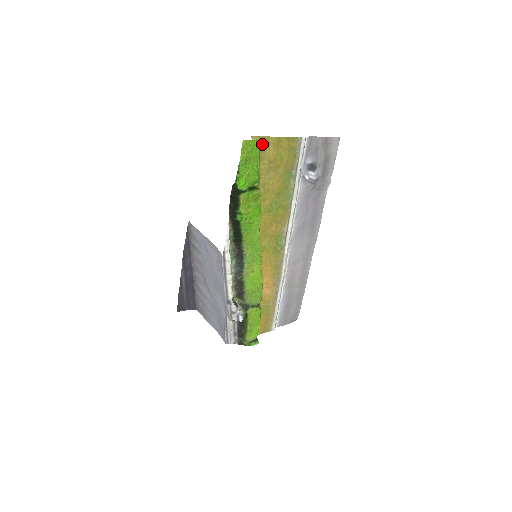
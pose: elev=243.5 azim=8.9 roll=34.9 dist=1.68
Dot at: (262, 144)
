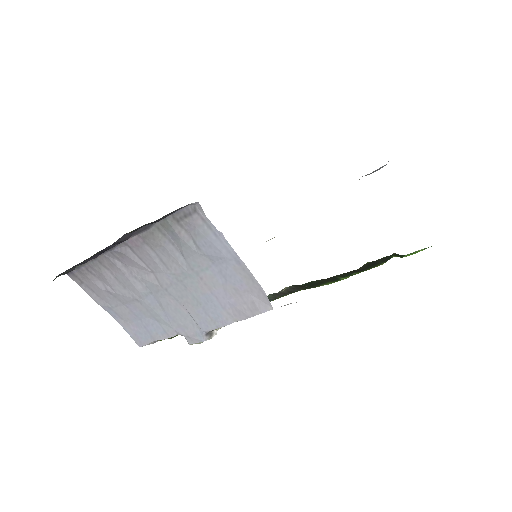
Dot at: occluded
